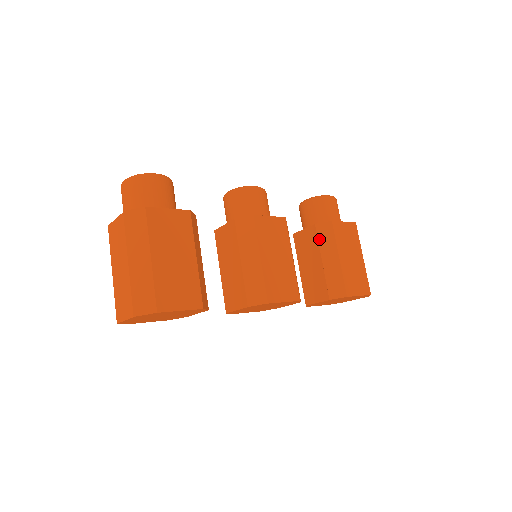
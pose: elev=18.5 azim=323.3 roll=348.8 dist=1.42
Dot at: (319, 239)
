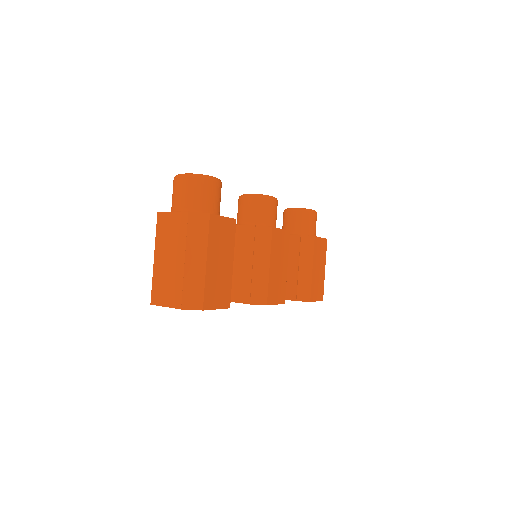
Dot at: (301, 249)
